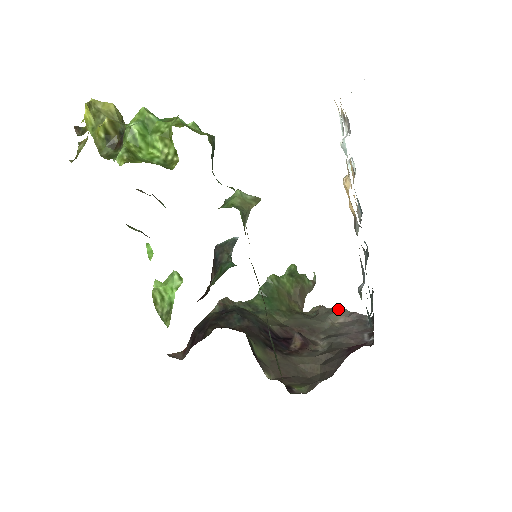
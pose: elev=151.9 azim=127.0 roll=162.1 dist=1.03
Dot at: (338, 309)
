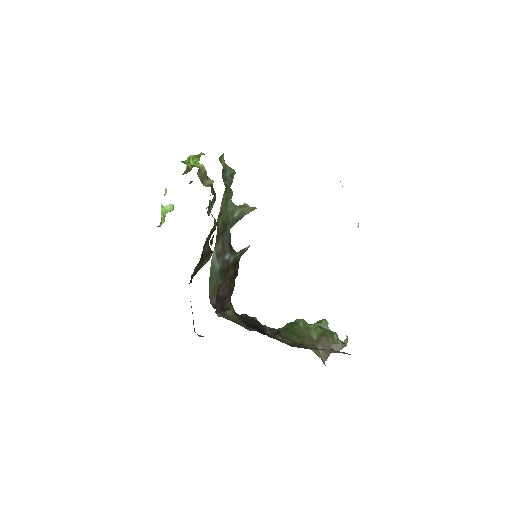
Dot at: (343, 352)
